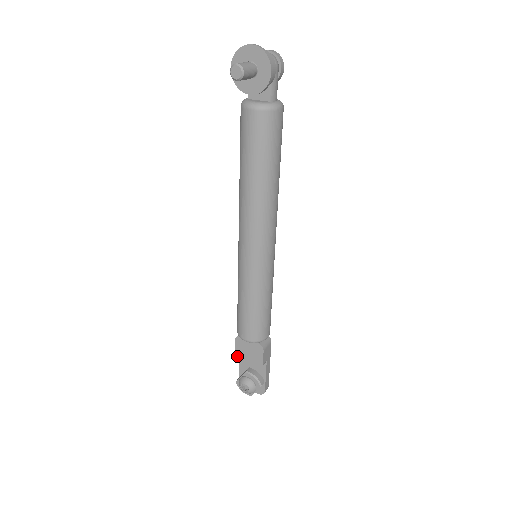
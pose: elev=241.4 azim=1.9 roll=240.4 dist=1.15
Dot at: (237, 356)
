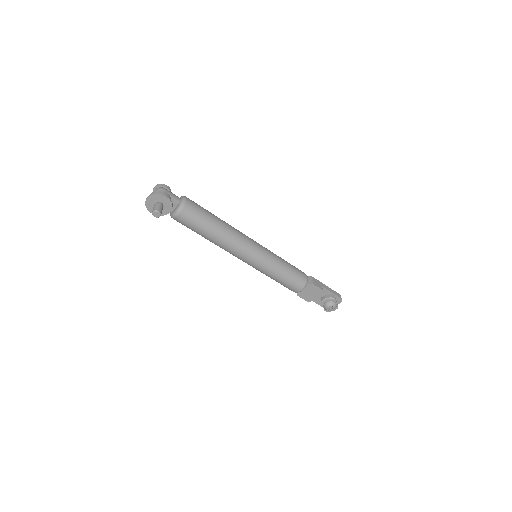
Dot at: (309, 301)
